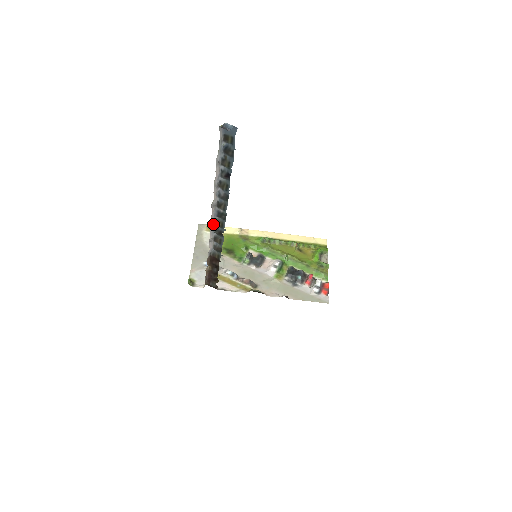
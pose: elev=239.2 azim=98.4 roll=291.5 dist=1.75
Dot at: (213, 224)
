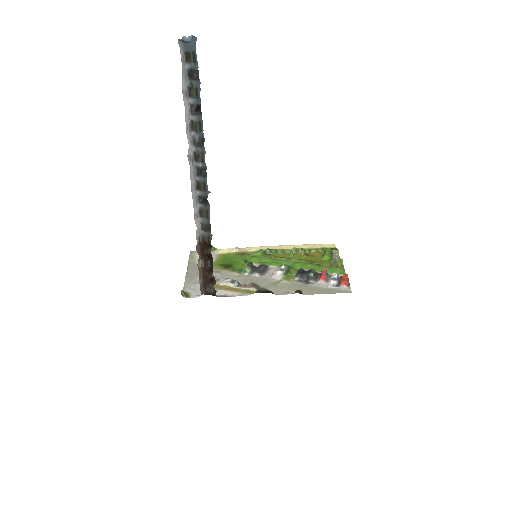
Dot at: (195, 189)
